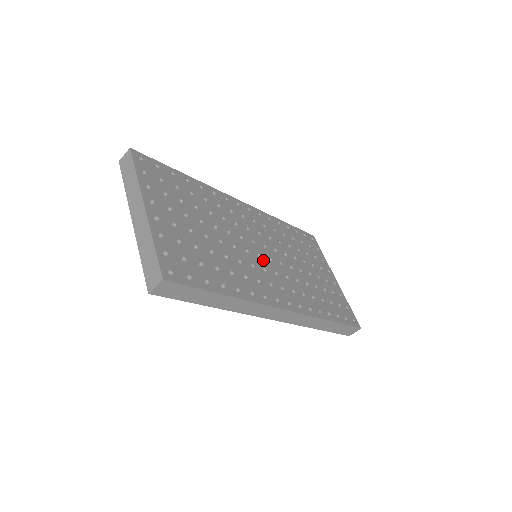
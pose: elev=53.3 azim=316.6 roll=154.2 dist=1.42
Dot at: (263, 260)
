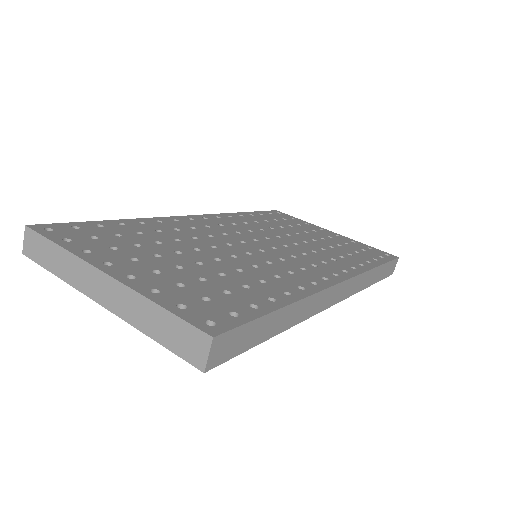
Dot at: (270, 252)
